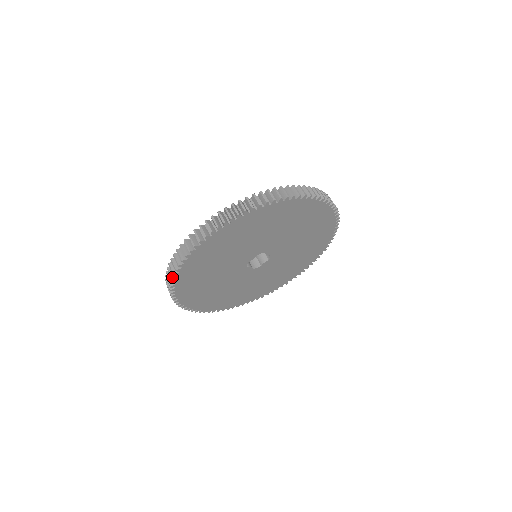
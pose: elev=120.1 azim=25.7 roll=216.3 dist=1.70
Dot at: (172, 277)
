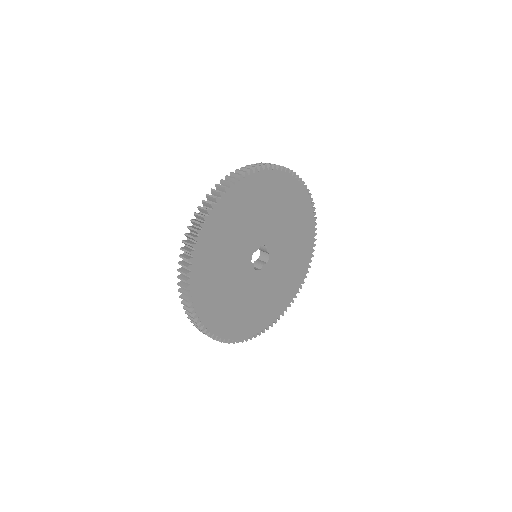
Dot at: (197, 229)
